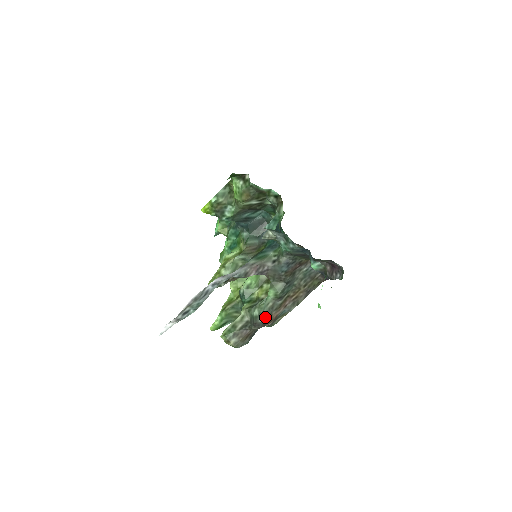
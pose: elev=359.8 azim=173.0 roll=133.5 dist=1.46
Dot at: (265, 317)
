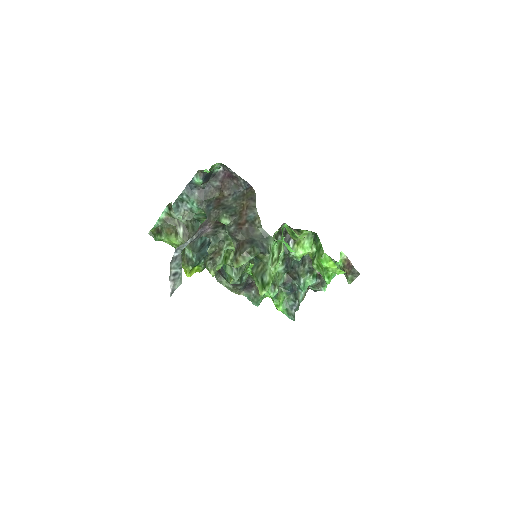
Dot at: (233, 226)
